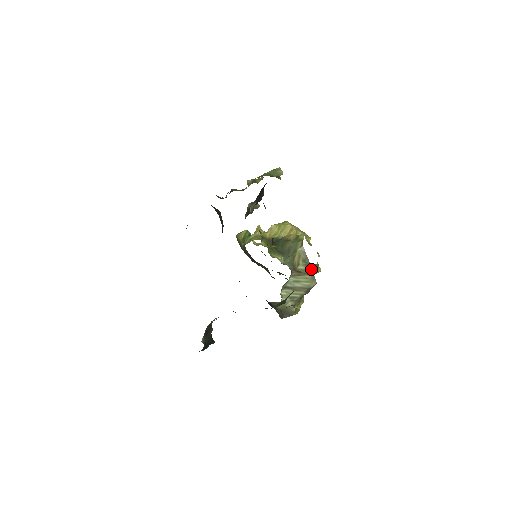
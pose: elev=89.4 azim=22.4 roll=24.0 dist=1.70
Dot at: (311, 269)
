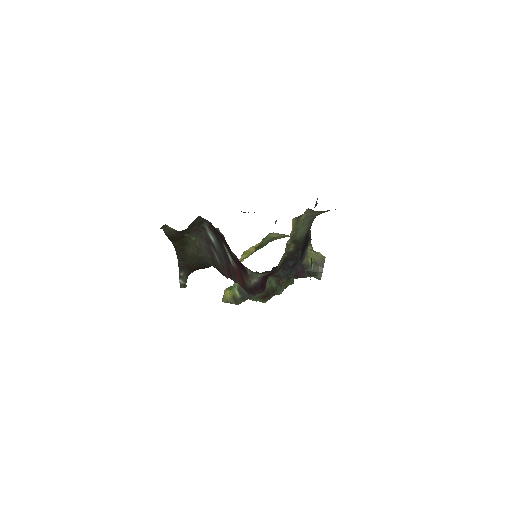
Dot at: occluded
